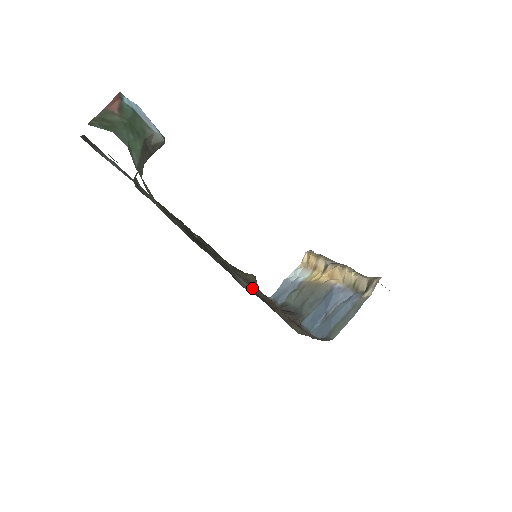
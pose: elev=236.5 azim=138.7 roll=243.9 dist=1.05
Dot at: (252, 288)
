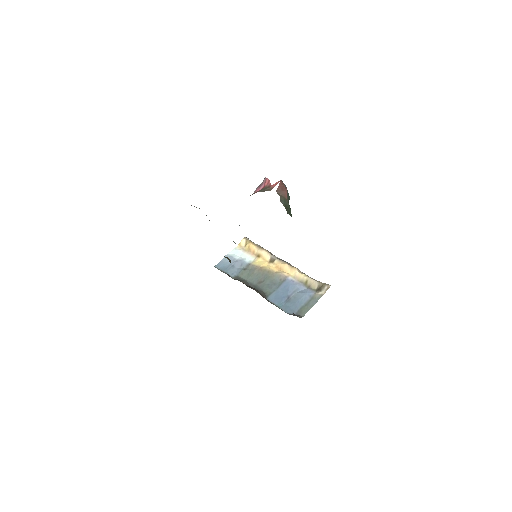
Dot at: occluded
